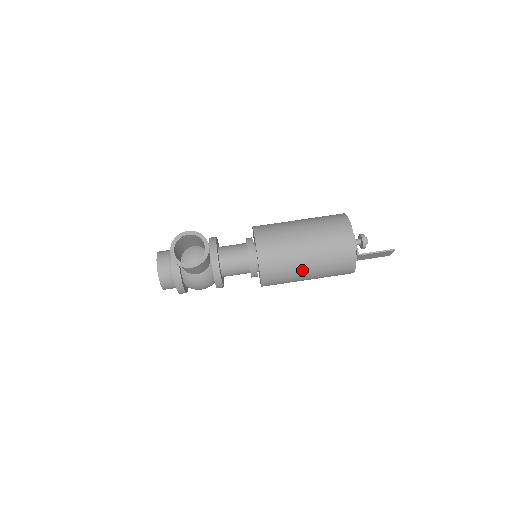
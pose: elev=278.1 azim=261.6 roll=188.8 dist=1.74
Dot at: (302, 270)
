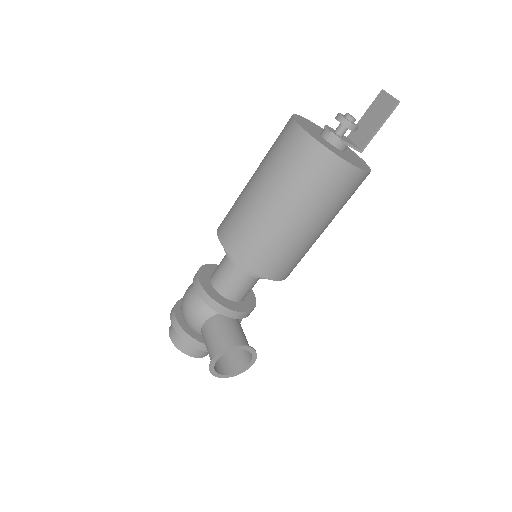
Dot at: occluded
